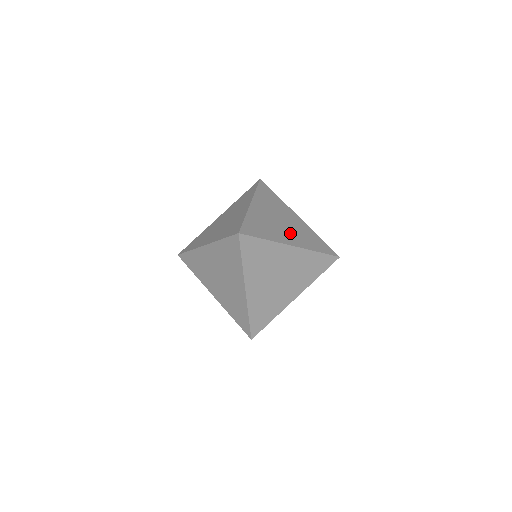
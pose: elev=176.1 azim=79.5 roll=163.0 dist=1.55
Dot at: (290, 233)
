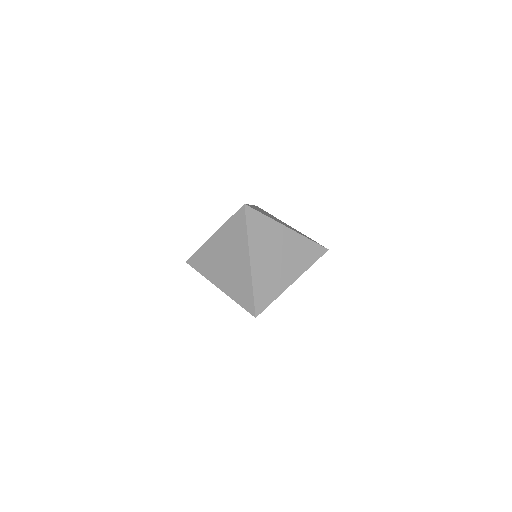
Dot at: occluded
